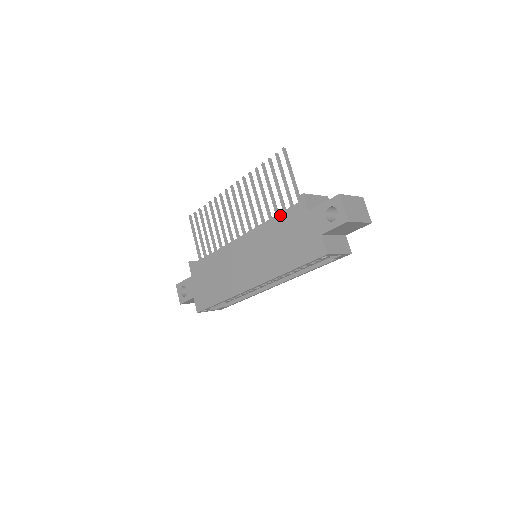
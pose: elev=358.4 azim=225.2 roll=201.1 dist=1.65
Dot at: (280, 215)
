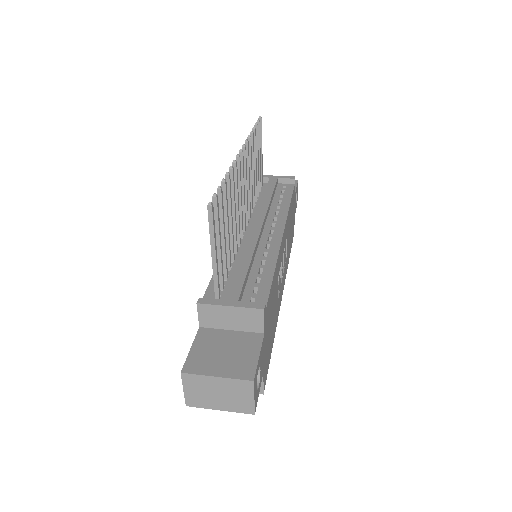
Dot at: (212, 279)
